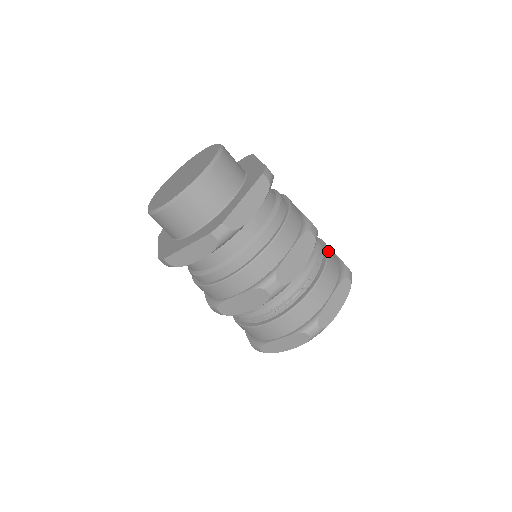
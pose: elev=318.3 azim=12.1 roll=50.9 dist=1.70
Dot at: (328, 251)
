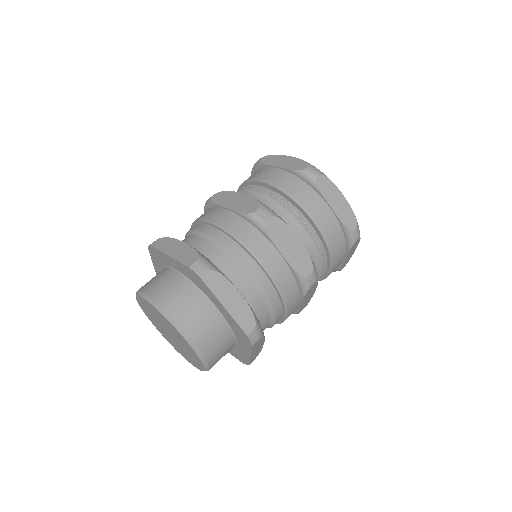
Dot at: (280, 188)
